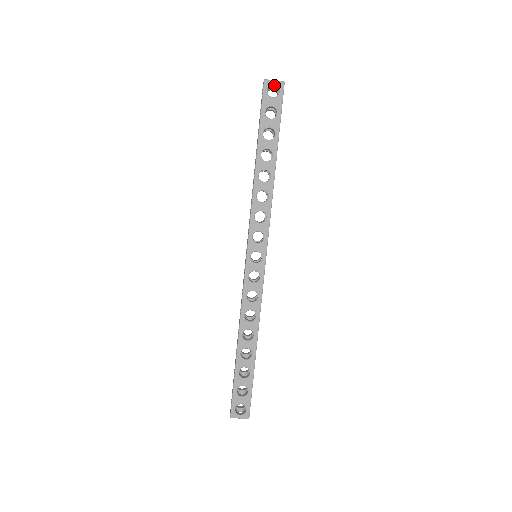
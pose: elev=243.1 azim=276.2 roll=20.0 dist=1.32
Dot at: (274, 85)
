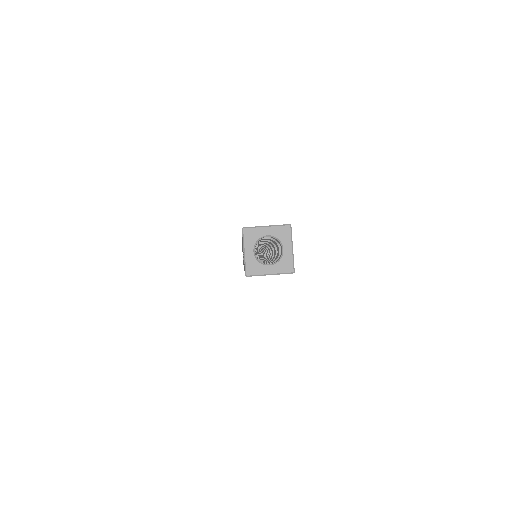
Dot at: occluded
